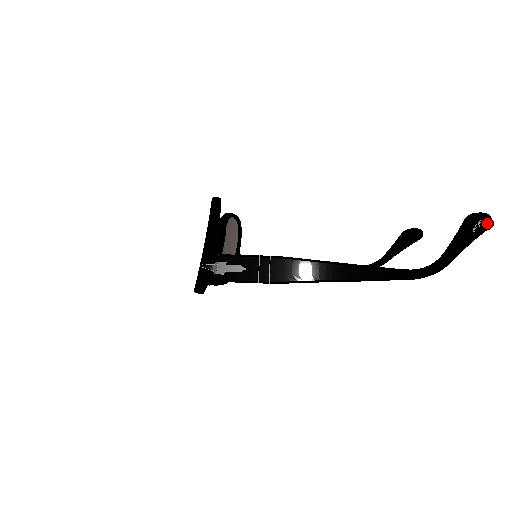
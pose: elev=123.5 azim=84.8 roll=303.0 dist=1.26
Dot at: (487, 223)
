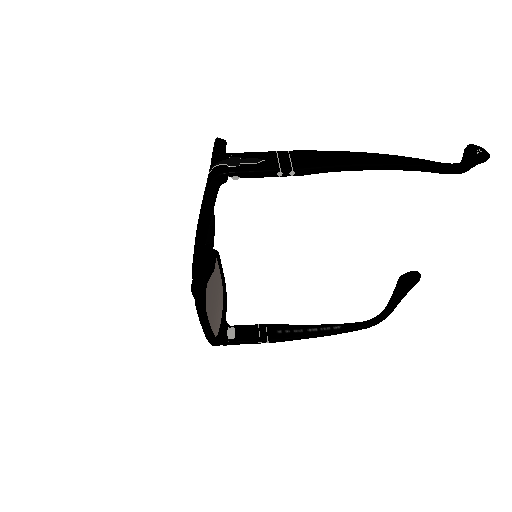
Dot at: (486, 153)
